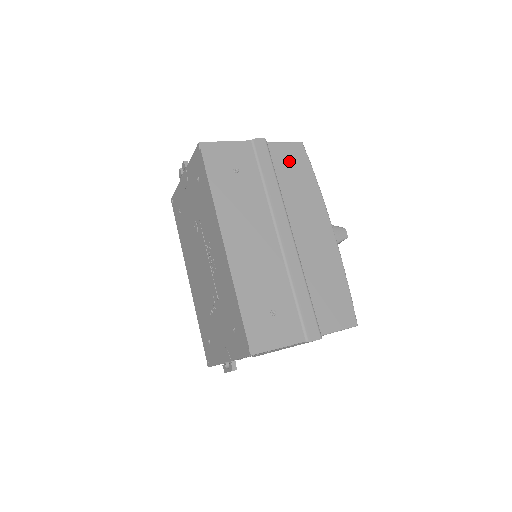
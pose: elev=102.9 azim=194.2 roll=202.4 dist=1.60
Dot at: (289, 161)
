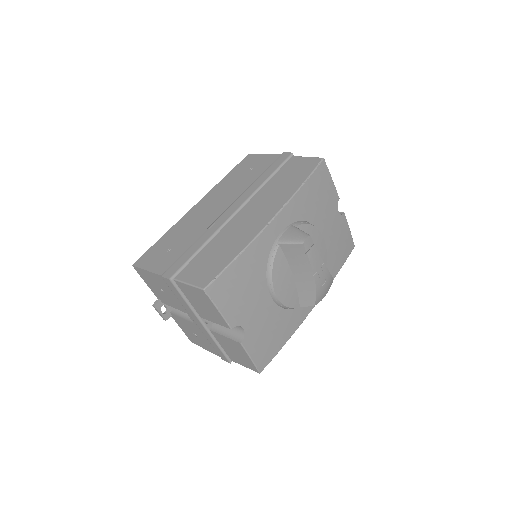
Dot at: (295, 168)
